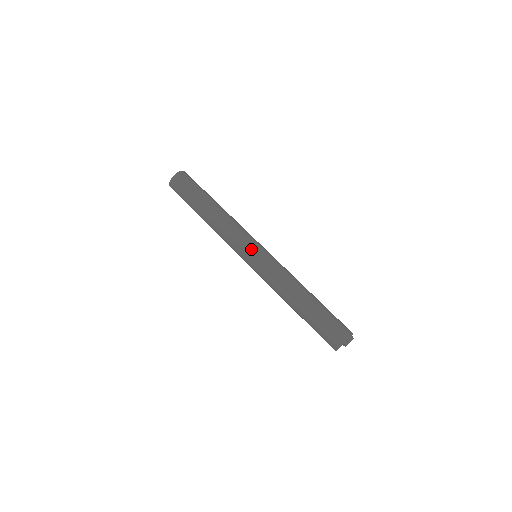
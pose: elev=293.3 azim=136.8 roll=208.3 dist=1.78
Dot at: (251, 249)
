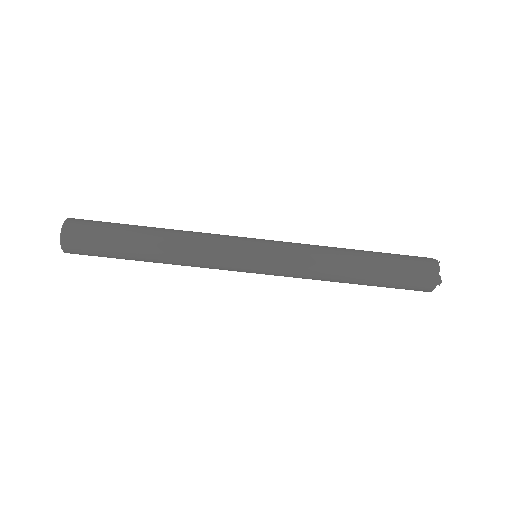
Dot at: (248, 264)
